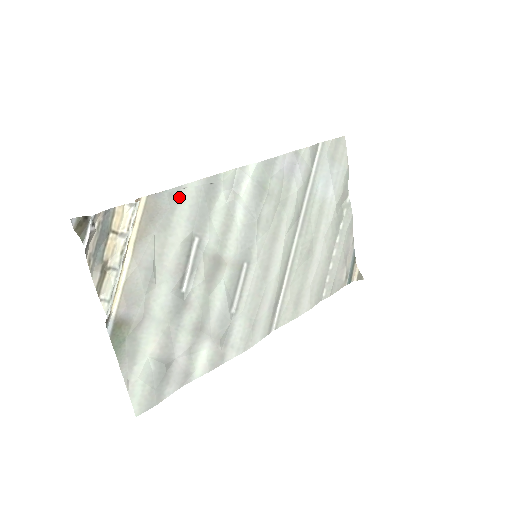
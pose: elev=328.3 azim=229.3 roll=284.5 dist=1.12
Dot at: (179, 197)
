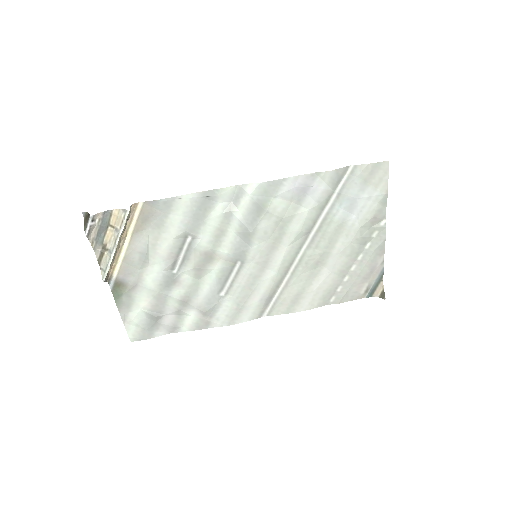
Dot at: (173, 205)
